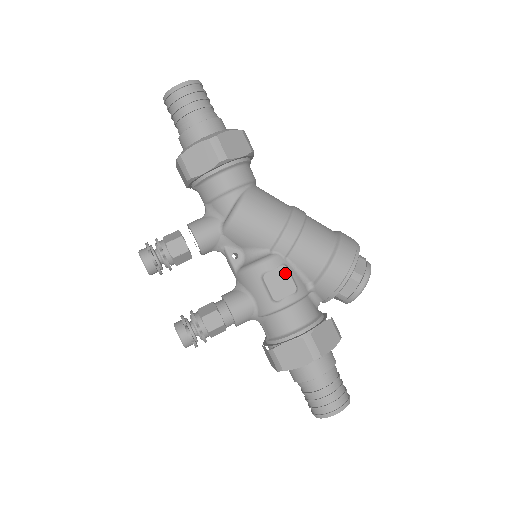
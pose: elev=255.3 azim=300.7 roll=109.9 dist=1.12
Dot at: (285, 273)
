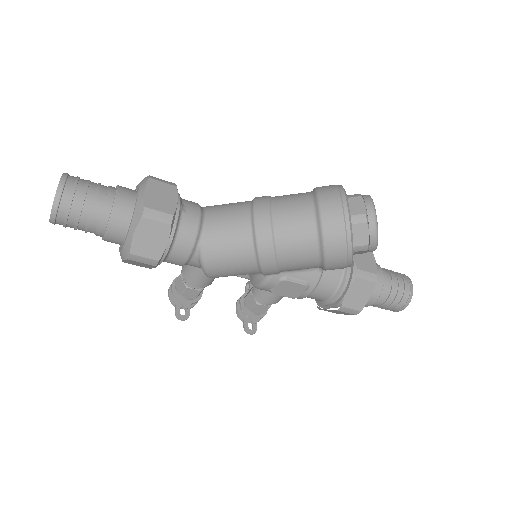
Dot at: (288, 284)
